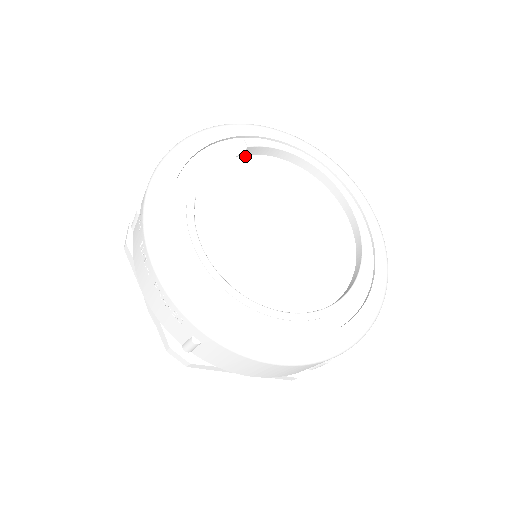
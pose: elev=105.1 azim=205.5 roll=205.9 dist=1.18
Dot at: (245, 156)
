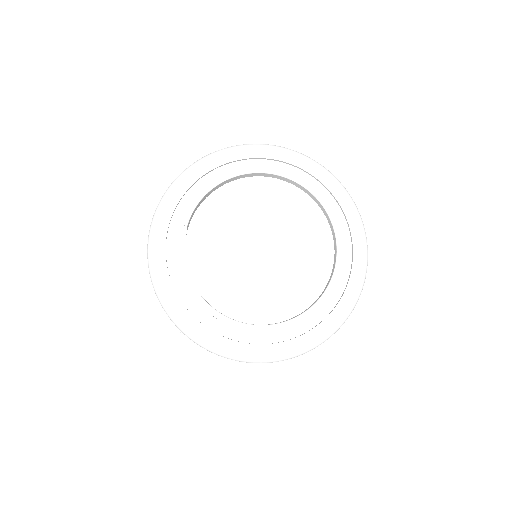
Dot at: (189, 227)
